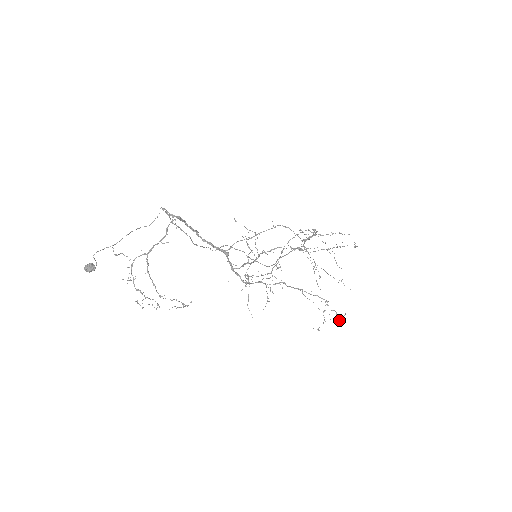
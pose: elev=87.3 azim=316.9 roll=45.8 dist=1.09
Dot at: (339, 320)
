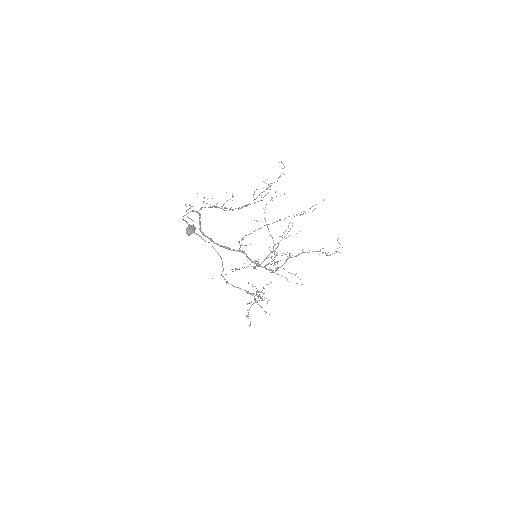
Dot at: occluded
